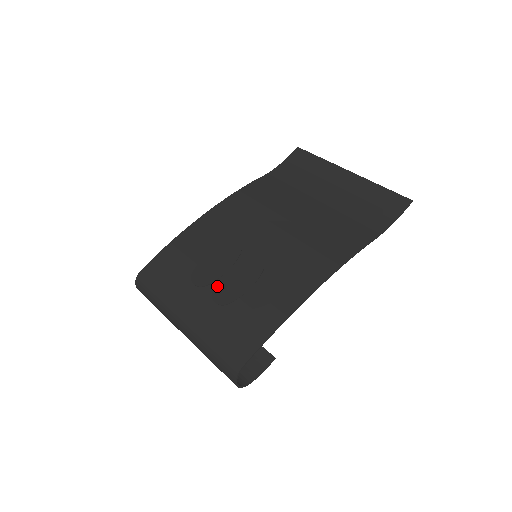
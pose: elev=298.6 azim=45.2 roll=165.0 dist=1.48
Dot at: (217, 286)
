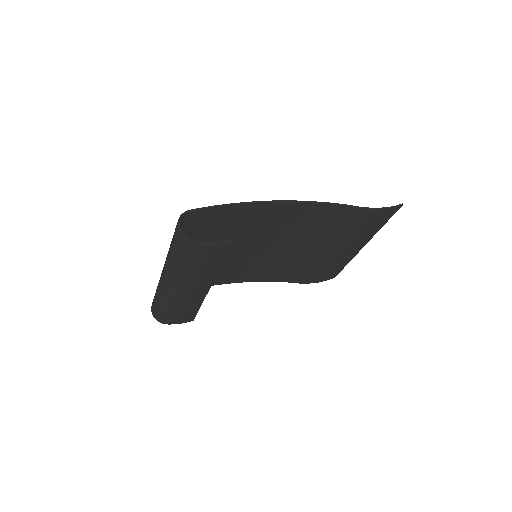
Dot at: occluded
